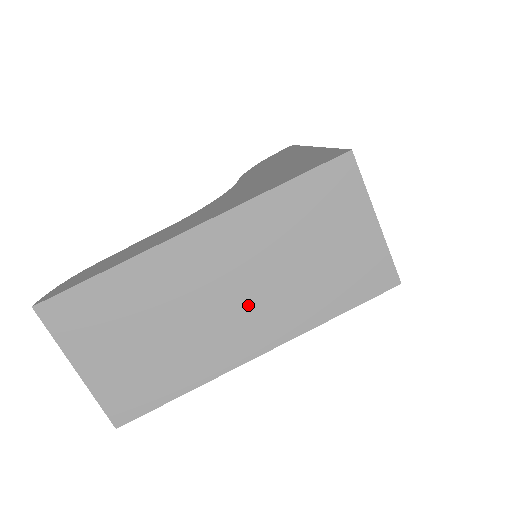
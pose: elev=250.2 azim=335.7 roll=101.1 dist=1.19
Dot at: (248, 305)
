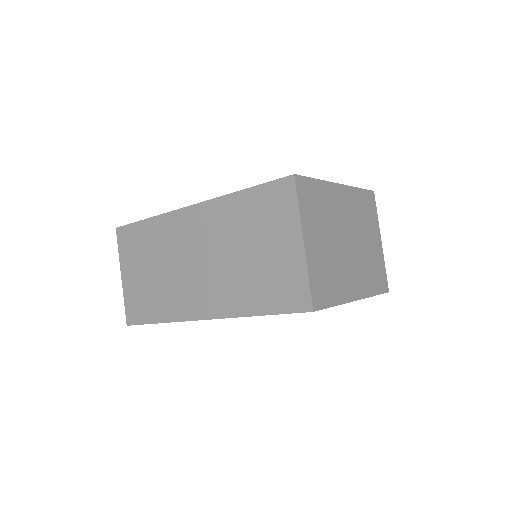
Dot at: (205, 276)
